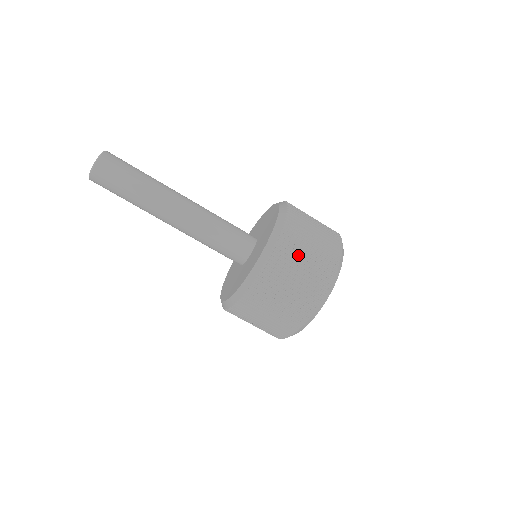
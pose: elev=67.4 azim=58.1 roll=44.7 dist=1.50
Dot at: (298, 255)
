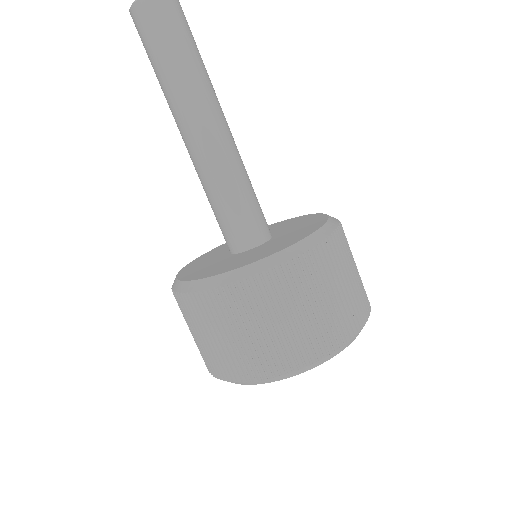
Dot at: occluded
